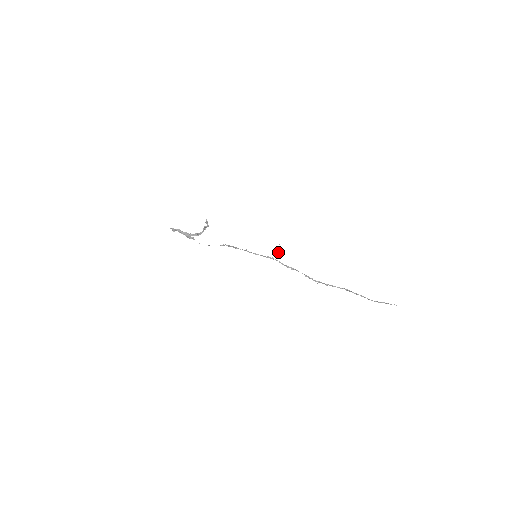
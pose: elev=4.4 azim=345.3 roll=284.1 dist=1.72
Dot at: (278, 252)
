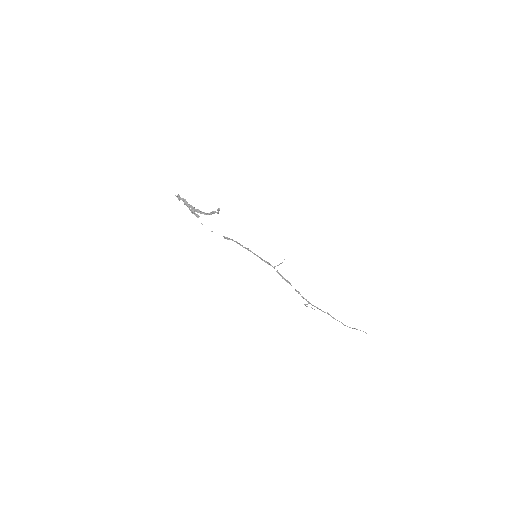
Dot at: occluded
